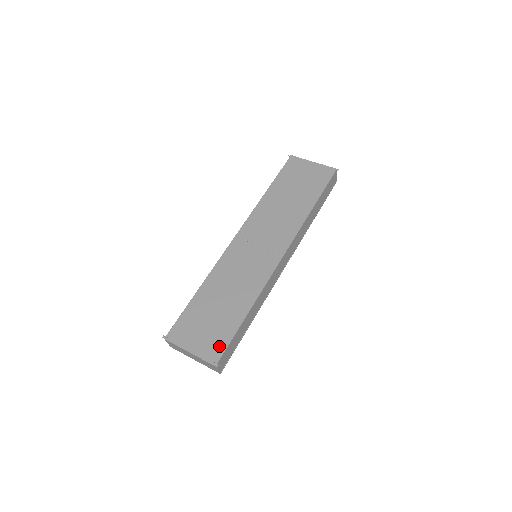
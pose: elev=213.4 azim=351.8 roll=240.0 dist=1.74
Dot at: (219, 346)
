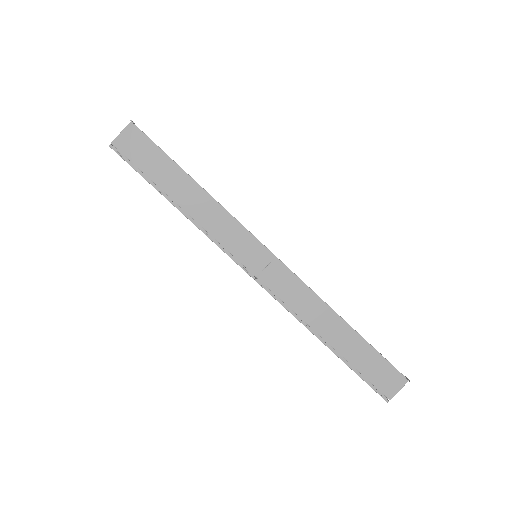
Dot at: occluded
